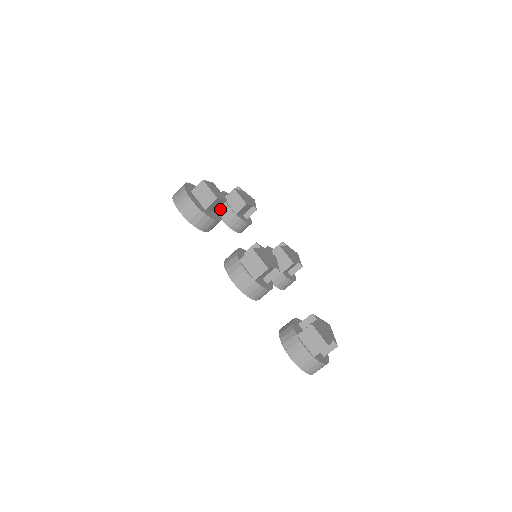
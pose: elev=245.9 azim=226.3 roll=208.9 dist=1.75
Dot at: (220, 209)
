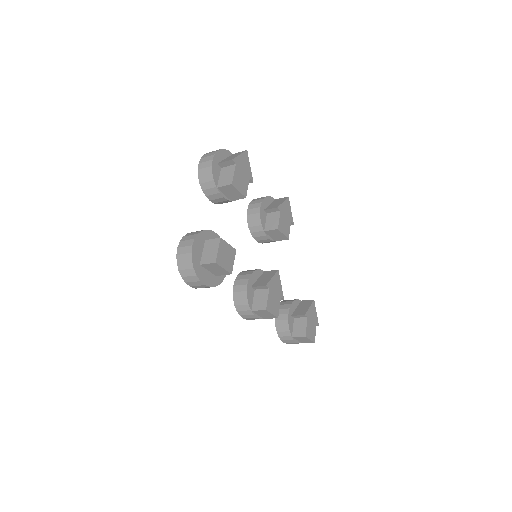
Dot at: (212, 197)
